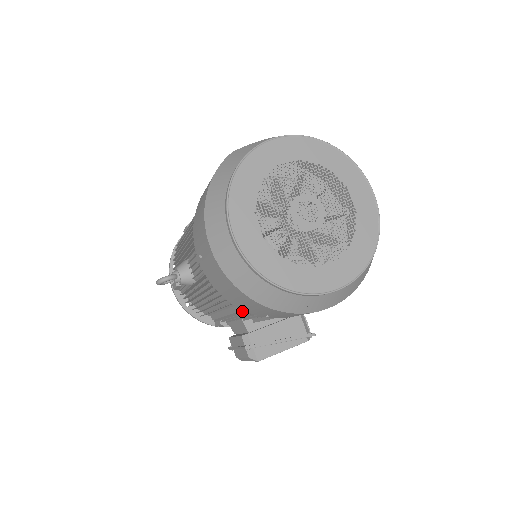
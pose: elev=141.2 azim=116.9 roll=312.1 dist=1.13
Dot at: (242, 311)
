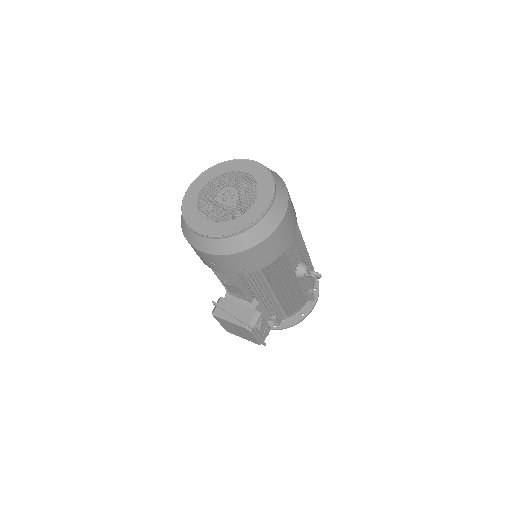
Dot at: occluded
